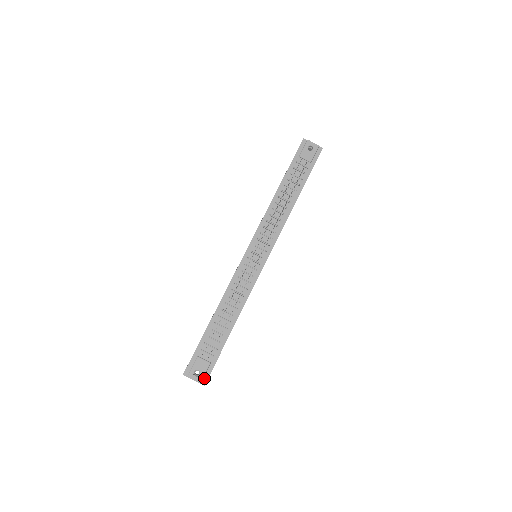
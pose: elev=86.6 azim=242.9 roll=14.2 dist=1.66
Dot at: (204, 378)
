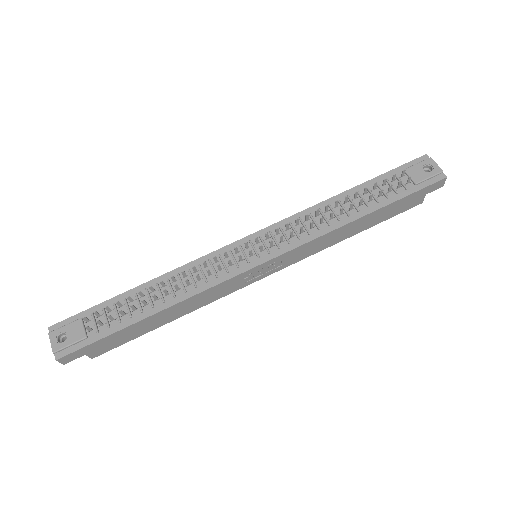
Dot at: (64, 351)
